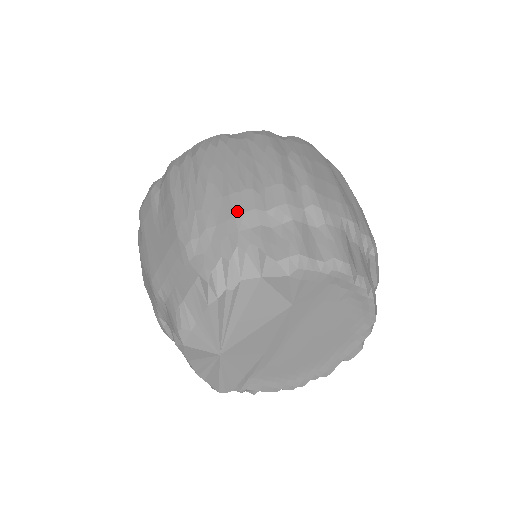
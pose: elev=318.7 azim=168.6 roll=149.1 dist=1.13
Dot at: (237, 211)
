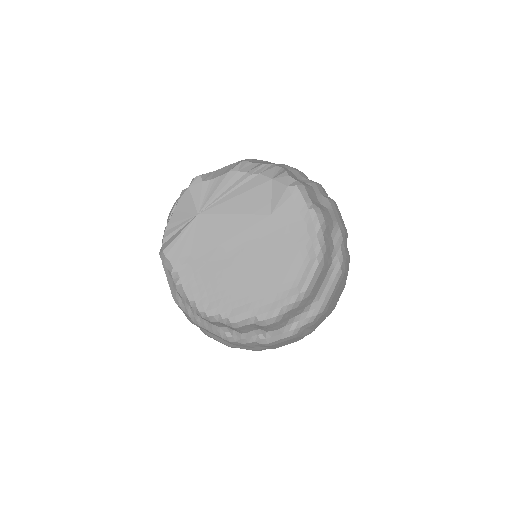
Dot at: occluded
